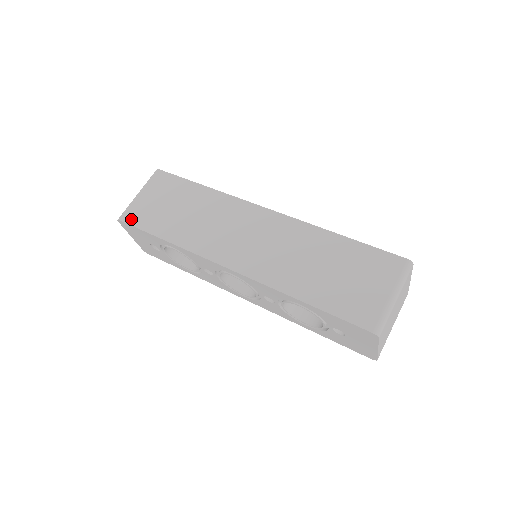
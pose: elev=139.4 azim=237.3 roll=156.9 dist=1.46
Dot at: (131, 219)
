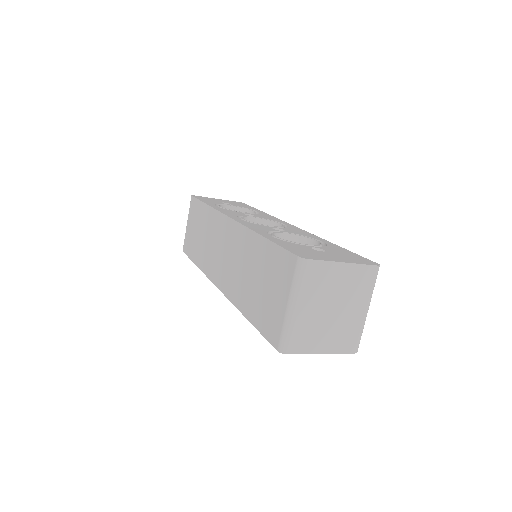
Dot at: (185, 249)
